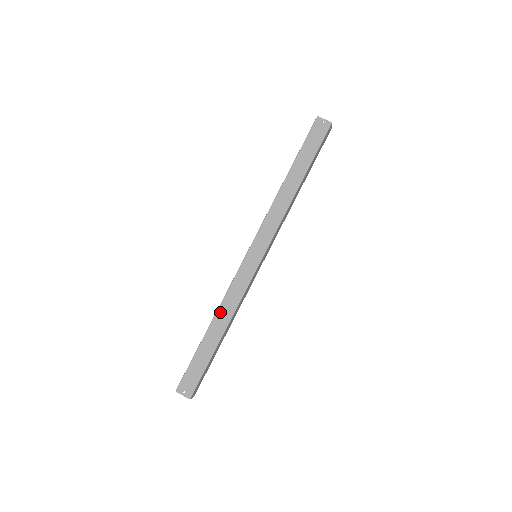
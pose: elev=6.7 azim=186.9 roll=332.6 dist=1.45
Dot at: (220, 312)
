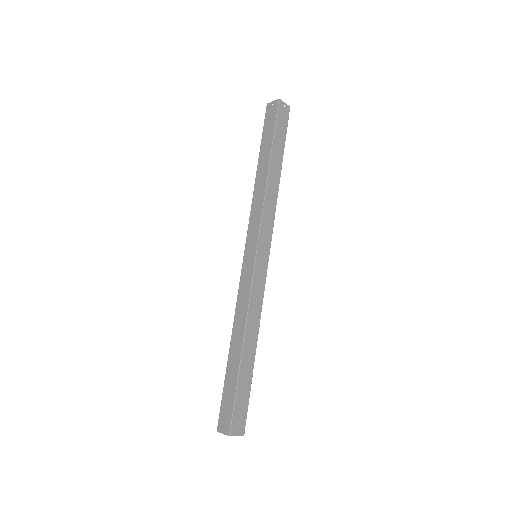
Dot at: (248, 328)
